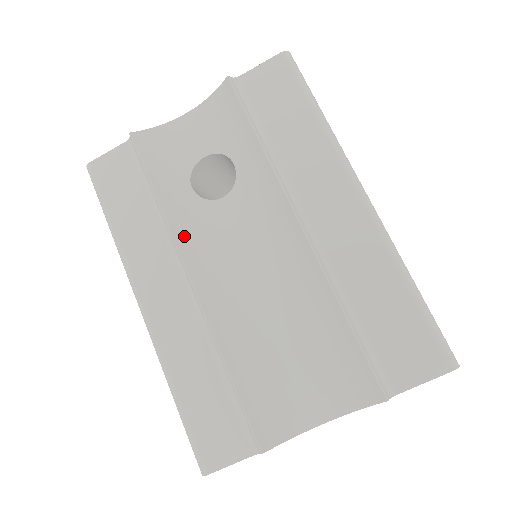
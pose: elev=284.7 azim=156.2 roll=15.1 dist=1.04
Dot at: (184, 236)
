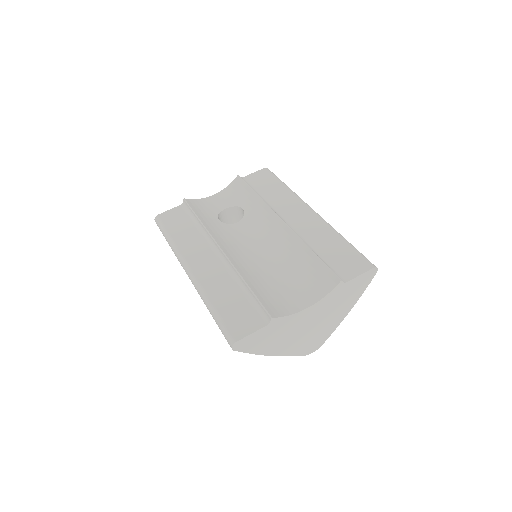
Dot at: (216, 235)
